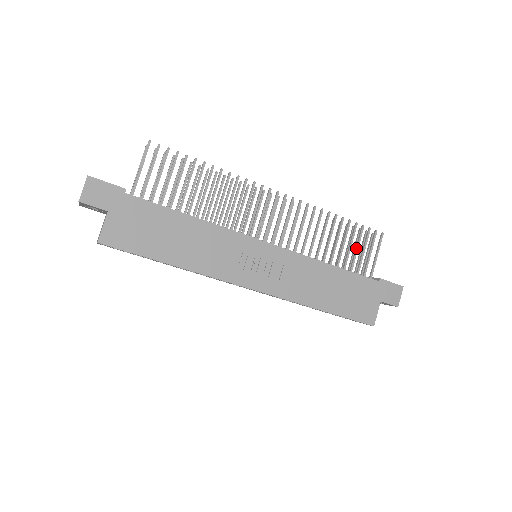
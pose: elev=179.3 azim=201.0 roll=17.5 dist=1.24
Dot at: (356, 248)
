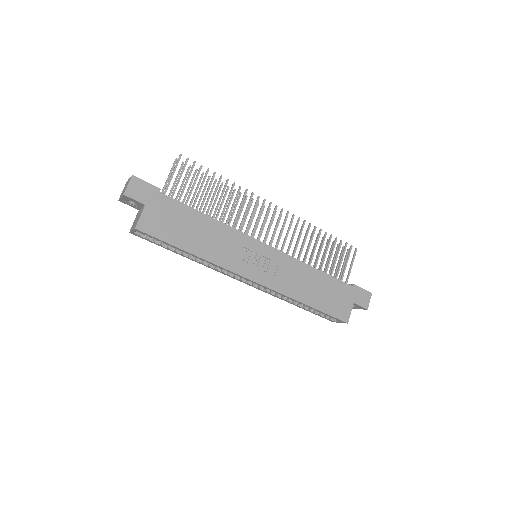
Dot at: (335, 258)
